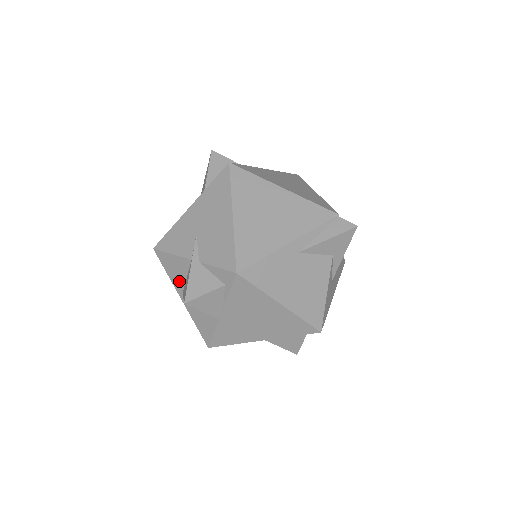
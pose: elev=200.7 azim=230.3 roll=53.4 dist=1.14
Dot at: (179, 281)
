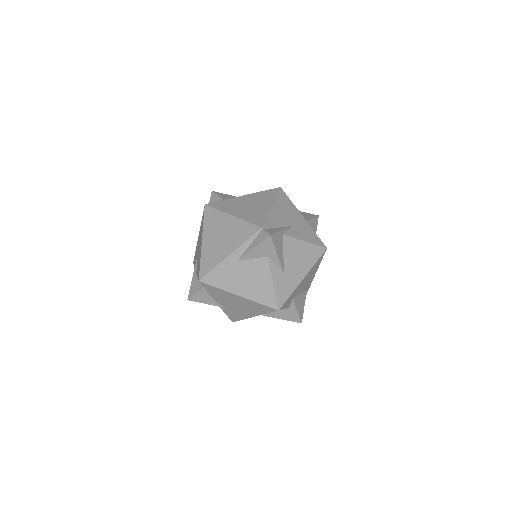
Dot at: occluded
